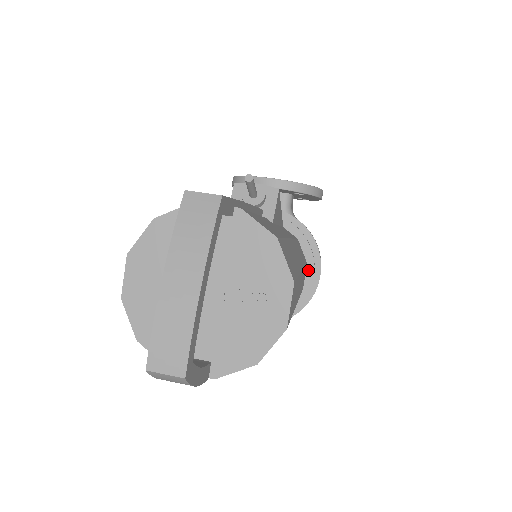
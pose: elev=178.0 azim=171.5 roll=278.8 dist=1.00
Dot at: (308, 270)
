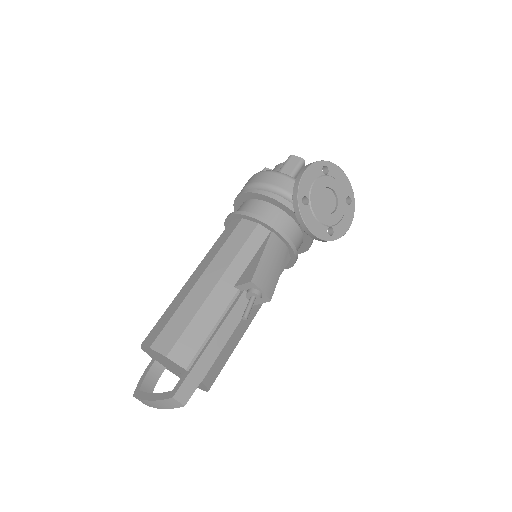
Dot at: occluded
